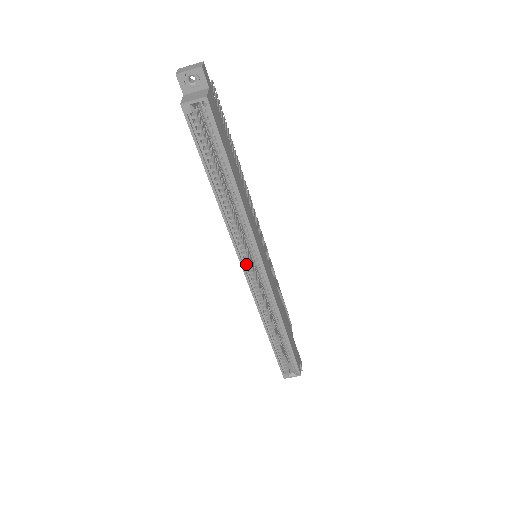
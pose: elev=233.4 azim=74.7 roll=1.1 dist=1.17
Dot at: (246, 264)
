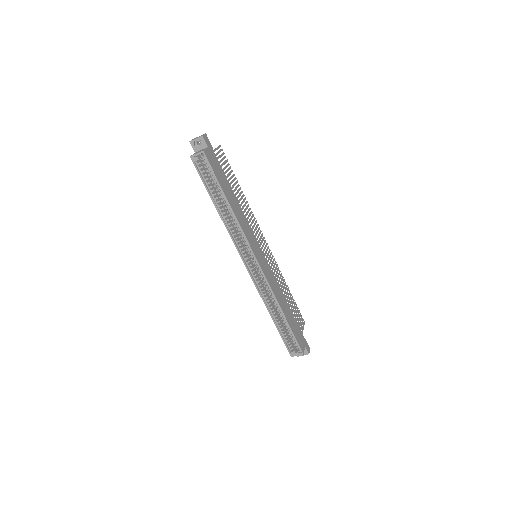
Dot at: (245, 259)
